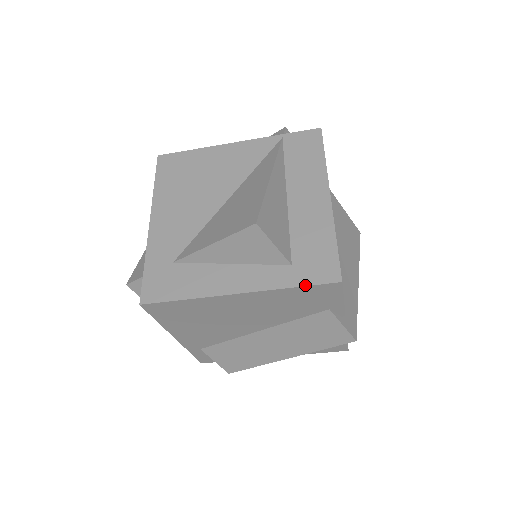
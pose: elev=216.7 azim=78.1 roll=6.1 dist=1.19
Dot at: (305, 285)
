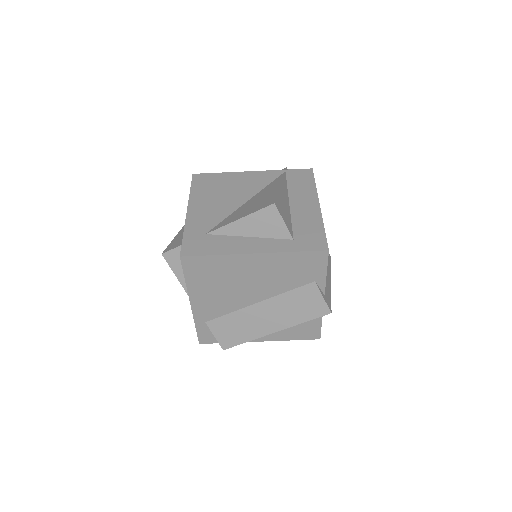
Dot at: (303, 251)
